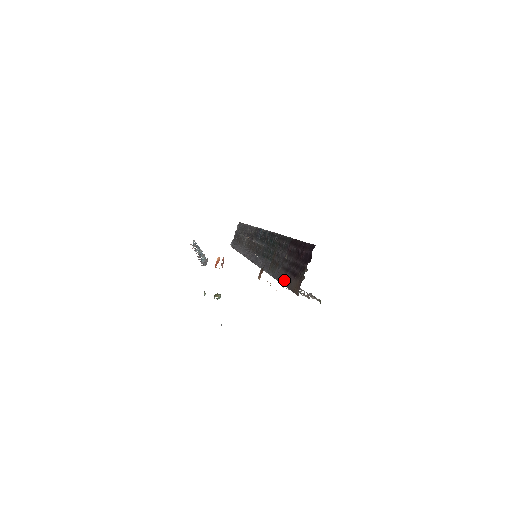
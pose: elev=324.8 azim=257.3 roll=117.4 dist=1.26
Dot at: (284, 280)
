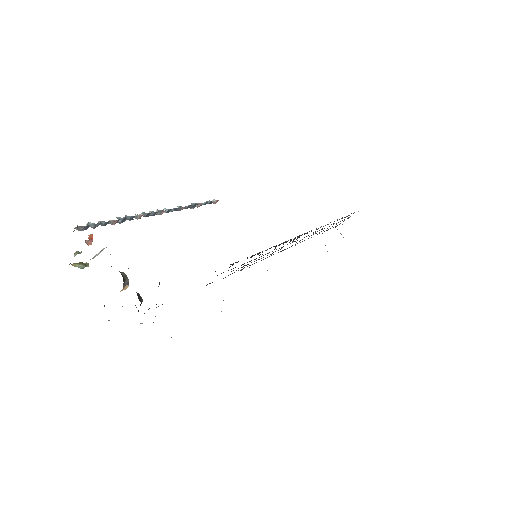
Dot at: occluded
